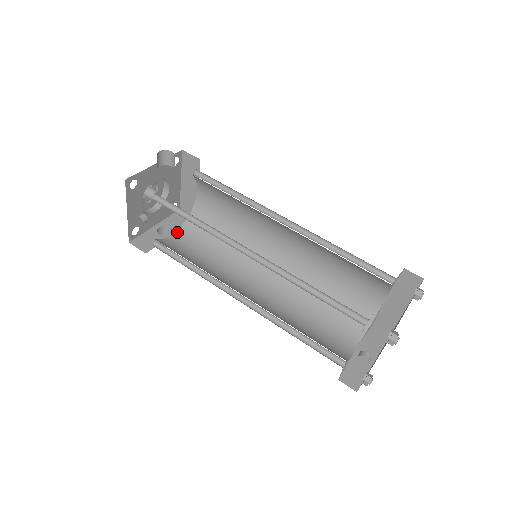
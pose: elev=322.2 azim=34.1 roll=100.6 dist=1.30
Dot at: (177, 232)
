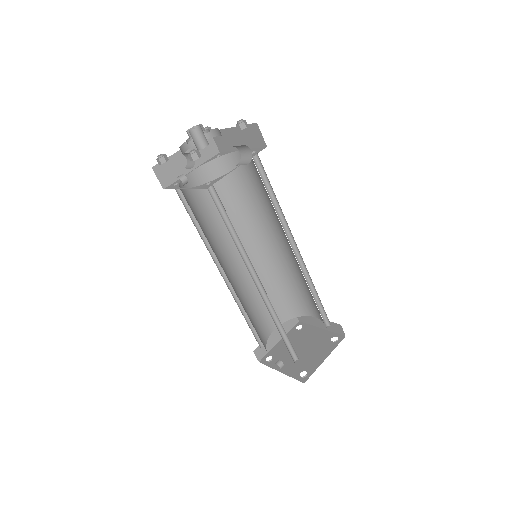
Dot at: (199, 169)
